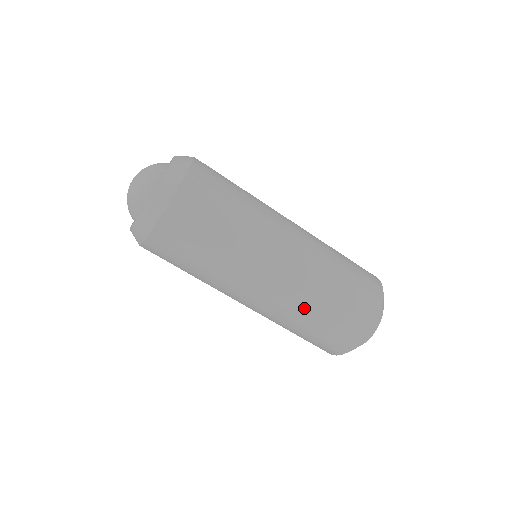
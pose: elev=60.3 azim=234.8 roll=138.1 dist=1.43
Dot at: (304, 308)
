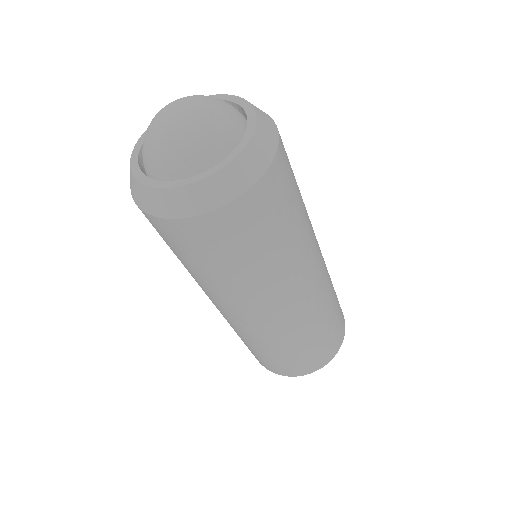
Dot at: (324, 310)
